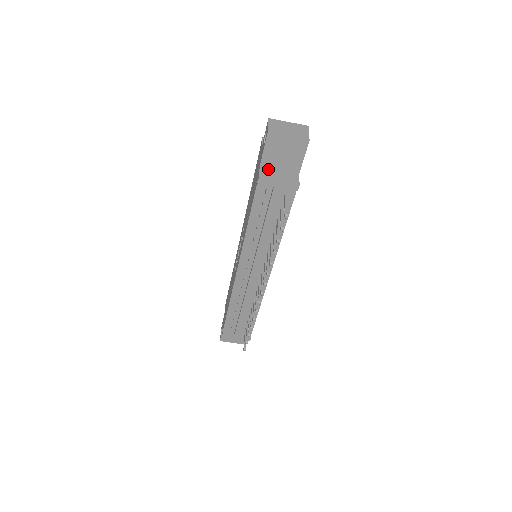
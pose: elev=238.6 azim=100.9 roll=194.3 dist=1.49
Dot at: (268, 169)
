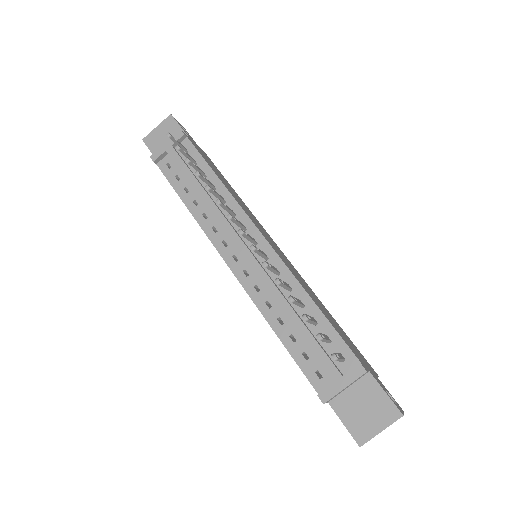
Dot at: occluded
